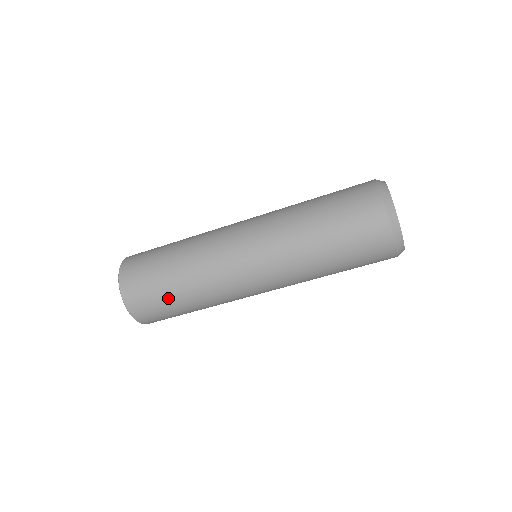
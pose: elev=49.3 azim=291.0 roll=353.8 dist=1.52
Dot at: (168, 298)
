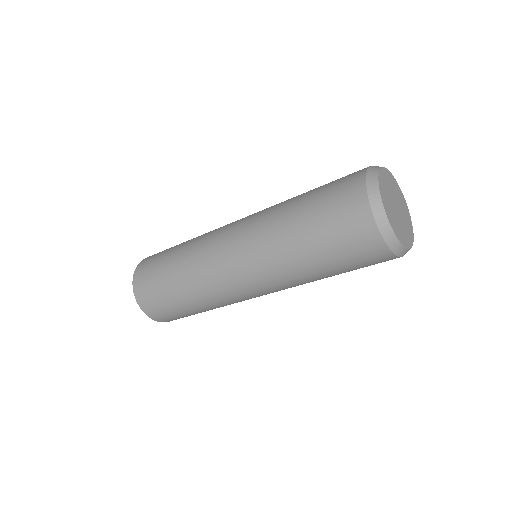
Dot at: occluded
